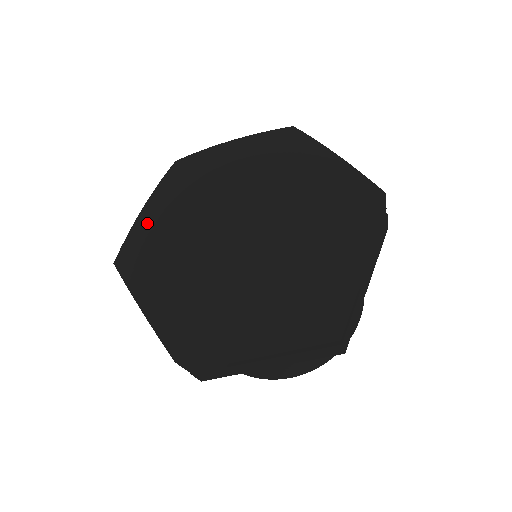
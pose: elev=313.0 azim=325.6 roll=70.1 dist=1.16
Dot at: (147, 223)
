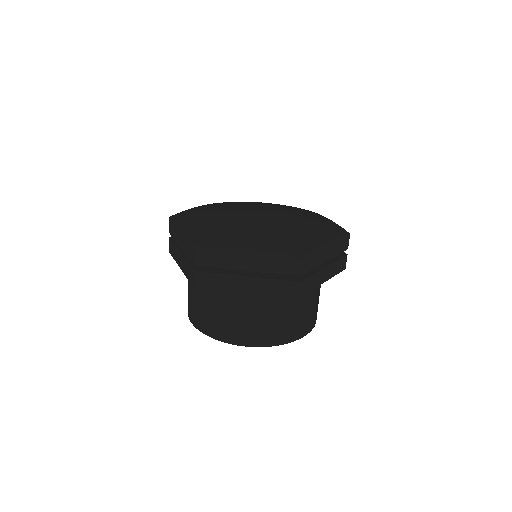
Dot at: (199, 227)
